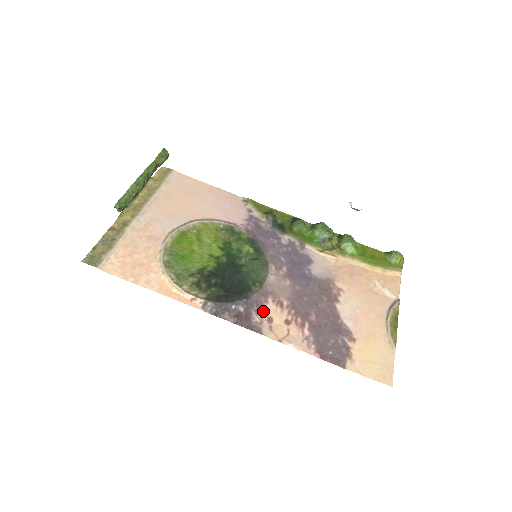
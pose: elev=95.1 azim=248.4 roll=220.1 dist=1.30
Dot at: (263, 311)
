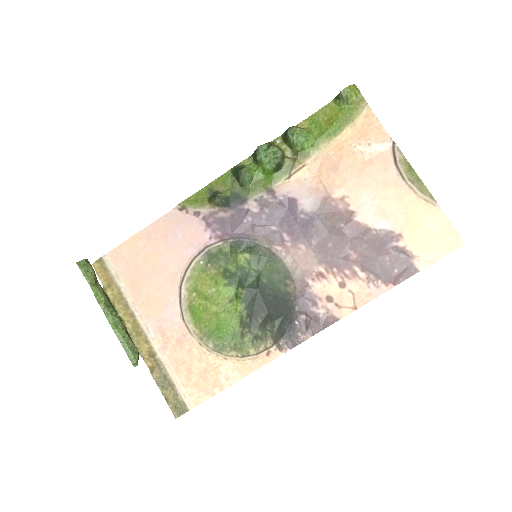
Dot at: (317, 298)
